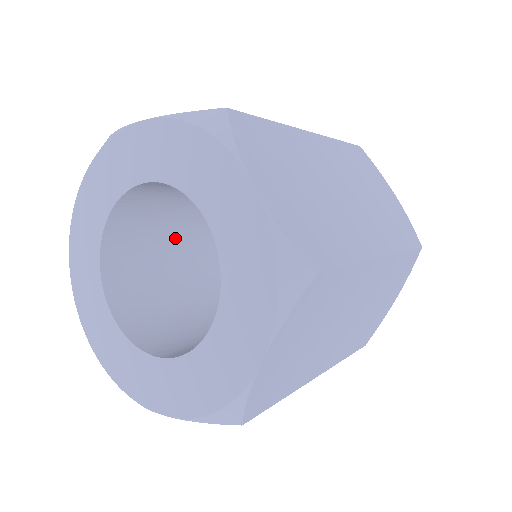
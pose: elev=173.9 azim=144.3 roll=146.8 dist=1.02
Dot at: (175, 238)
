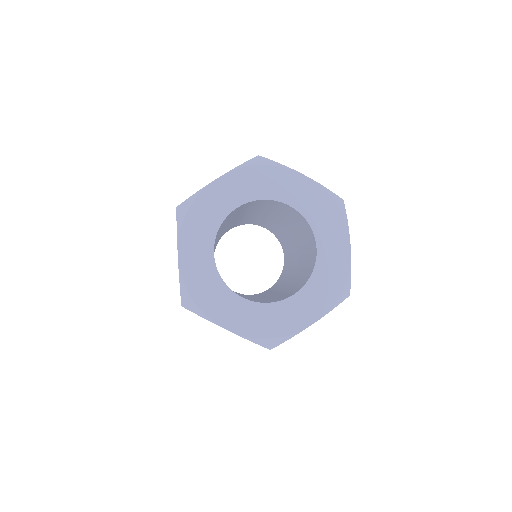
Dot at: (227, 222)
